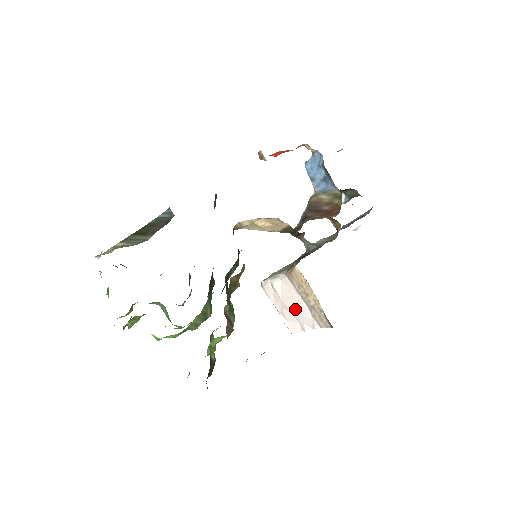
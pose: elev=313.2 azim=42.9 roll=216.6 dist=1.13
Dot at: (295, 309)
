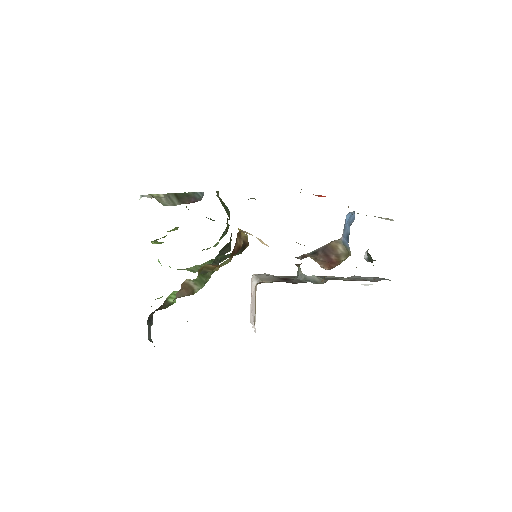
Dot at: (253, 309)
